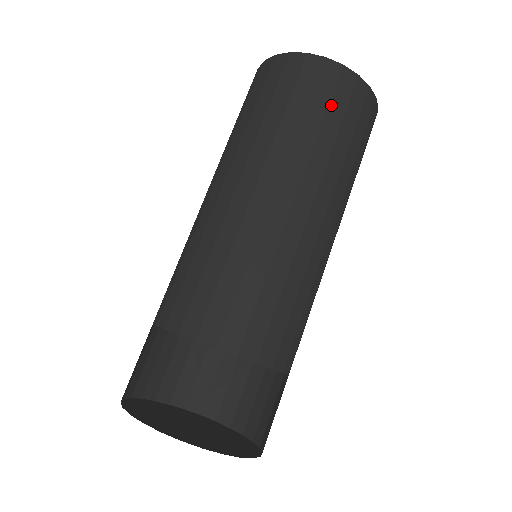
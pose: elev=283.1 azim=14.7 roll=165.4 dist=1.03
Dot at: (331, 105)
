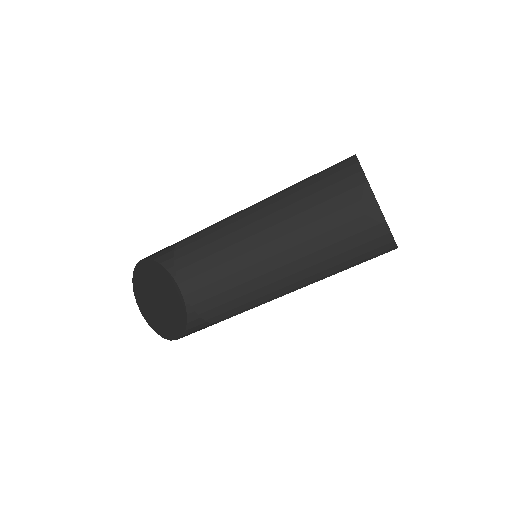
Dot at: occluded
